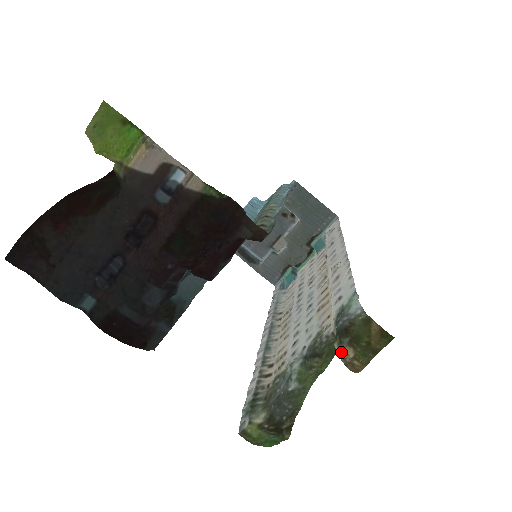
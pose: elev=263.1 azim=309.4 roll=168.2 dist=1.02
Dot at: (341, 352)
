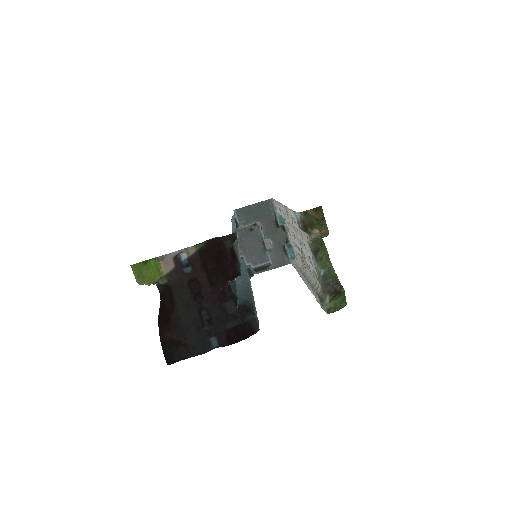
Dot at: (314, 236)
